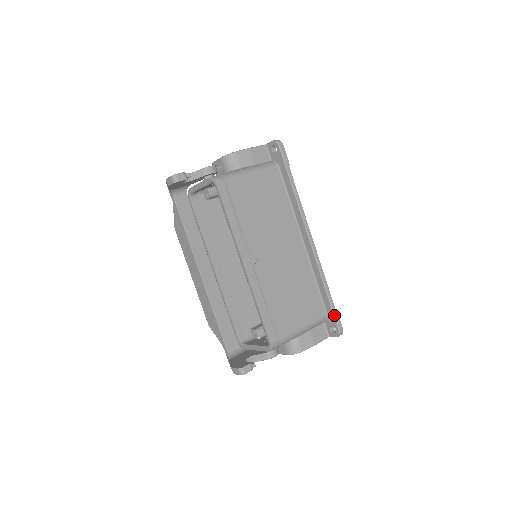
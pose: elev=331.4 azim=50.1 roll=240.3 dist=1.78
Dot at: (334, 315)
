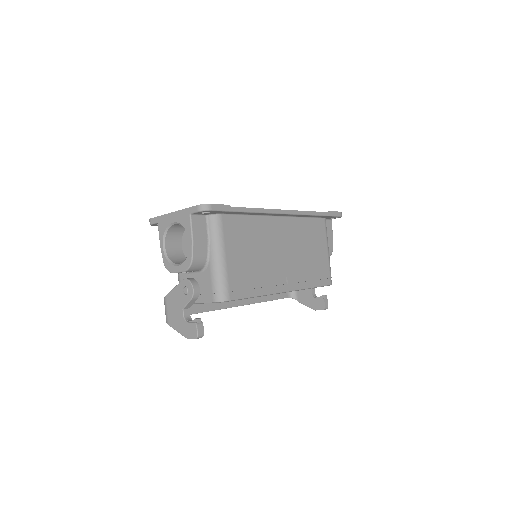
Dot at: (333, 216)
